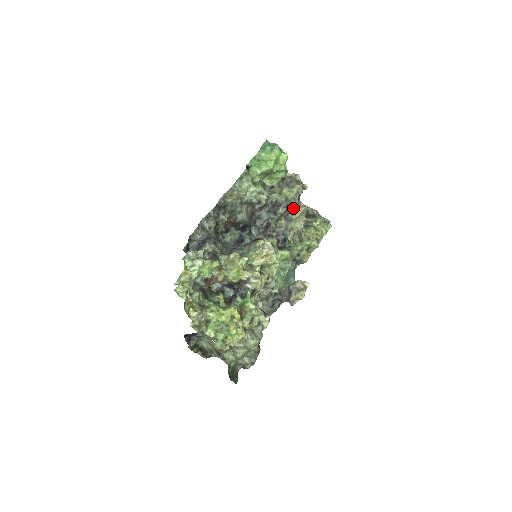
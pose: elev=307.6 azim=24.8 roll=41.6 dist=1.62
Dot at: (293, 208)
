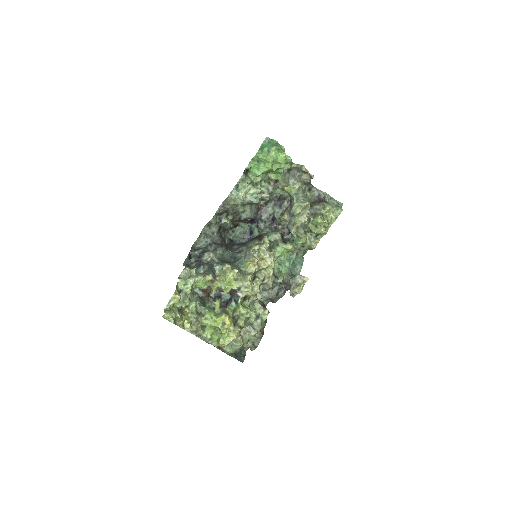
Dot at: (294, 205)
